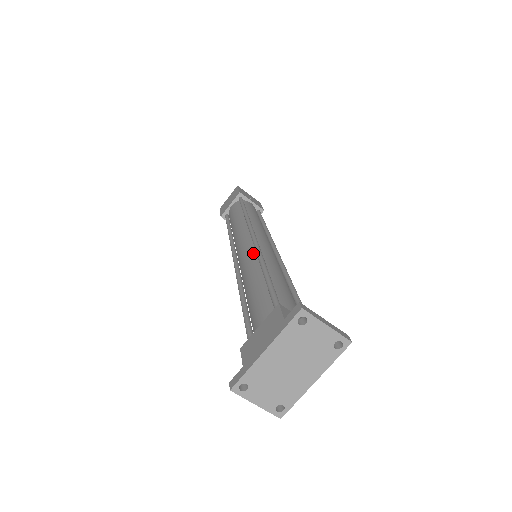
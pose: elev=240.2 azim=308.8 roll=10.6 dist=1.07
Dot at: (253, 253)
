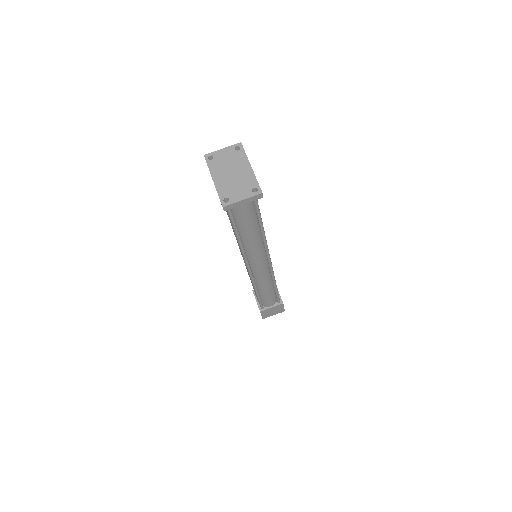
Dot at: occluded
